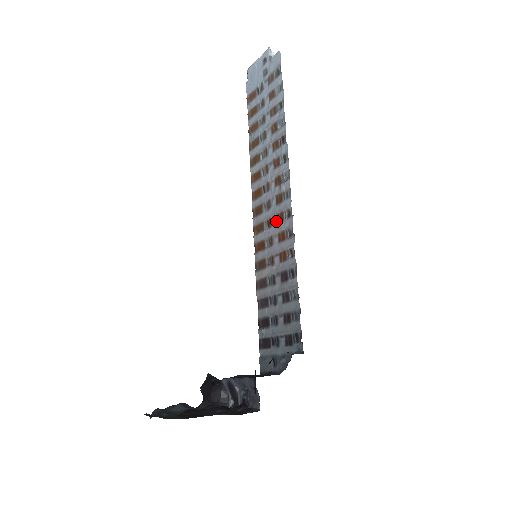
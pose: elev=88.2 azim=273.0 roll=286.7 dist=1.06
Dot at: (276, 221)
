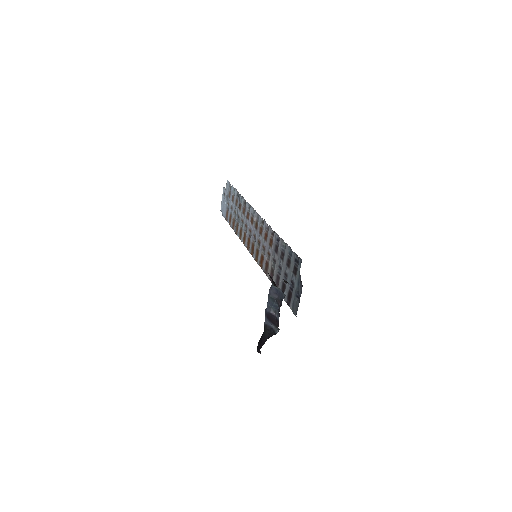
Dot at: (260, 236)
